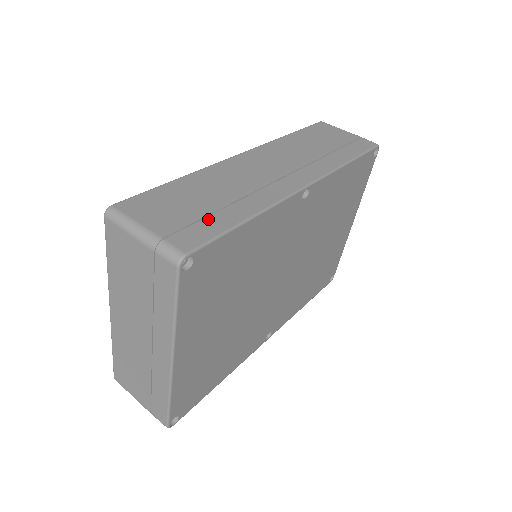
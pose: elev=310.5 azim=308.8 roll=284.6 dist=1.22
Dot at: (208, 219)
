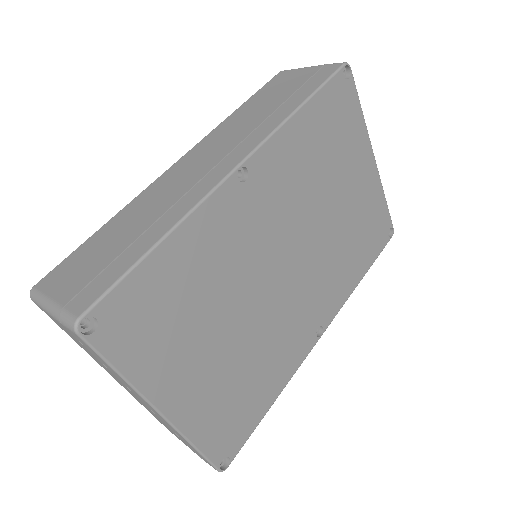
Dot at: (114, 263)
